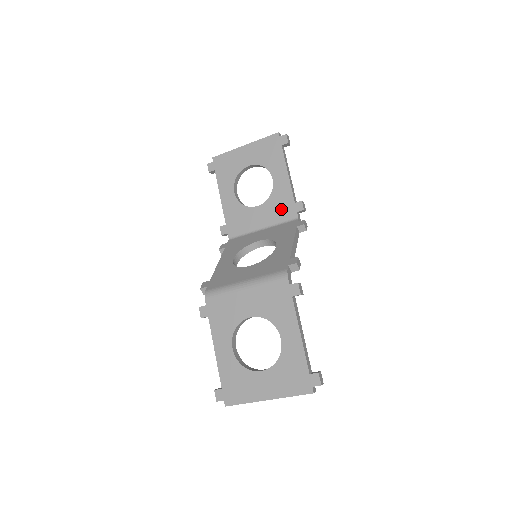
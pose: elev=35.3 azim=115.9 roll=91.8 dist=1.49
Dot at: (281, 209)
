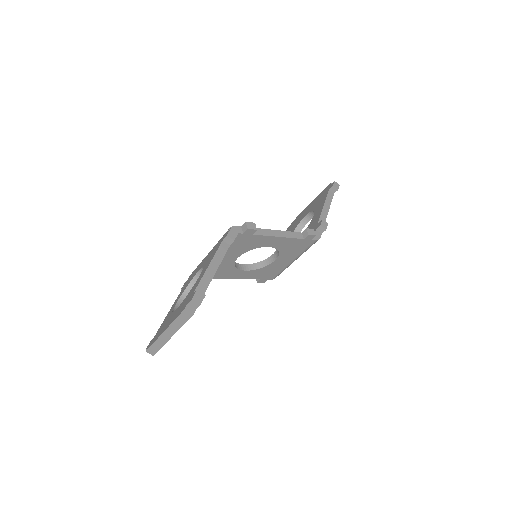
Dot at: occluded
